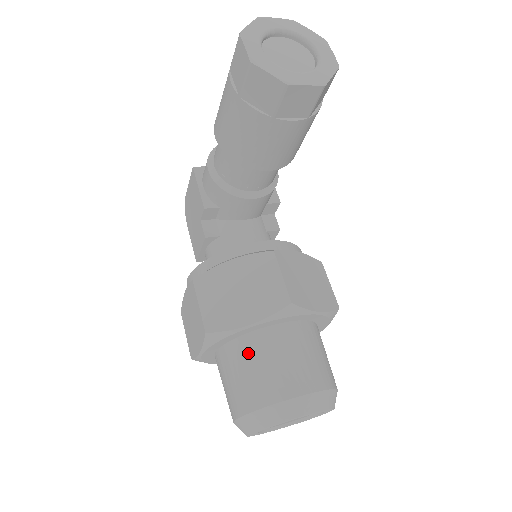
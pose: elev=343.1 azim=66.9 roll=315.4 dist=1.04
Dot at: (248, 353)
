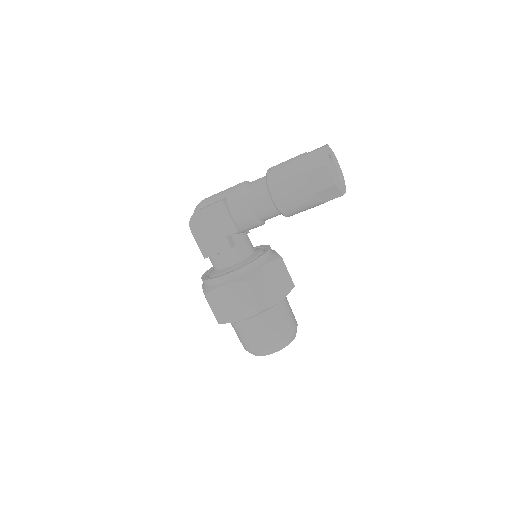
Dot at: (273, 315)
